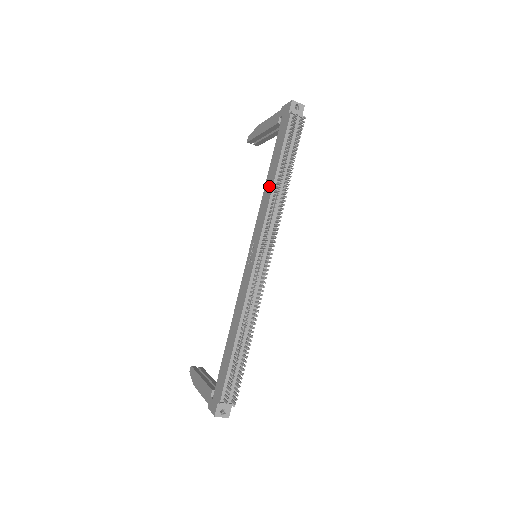
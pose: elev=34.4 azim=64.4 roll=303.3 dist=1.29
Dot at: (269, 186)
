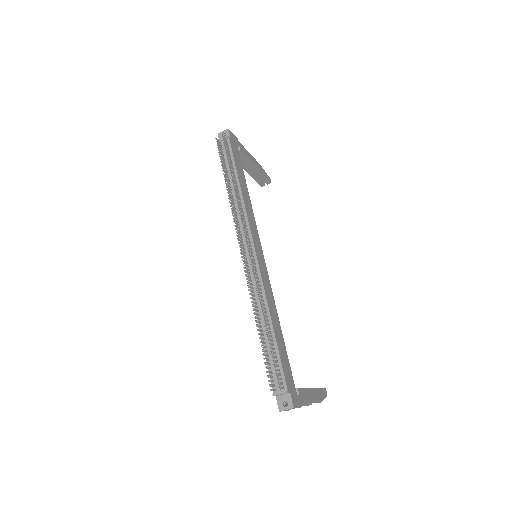
Dot at: occluded
